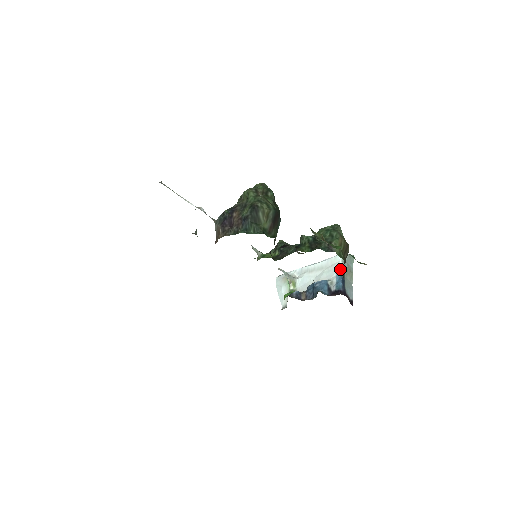
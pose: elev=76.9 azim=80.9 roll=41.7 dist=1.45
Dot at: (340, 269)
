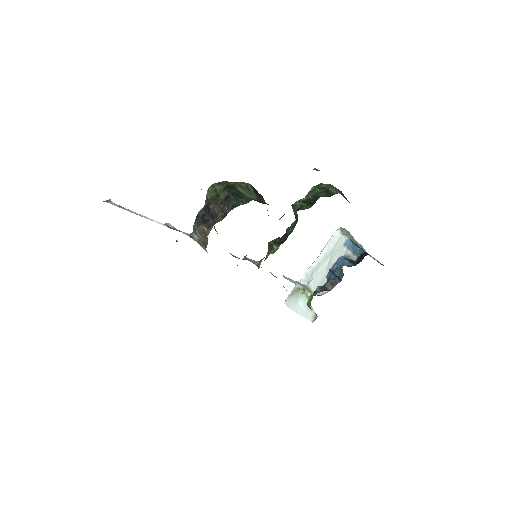
Dot at: (347, 240)
